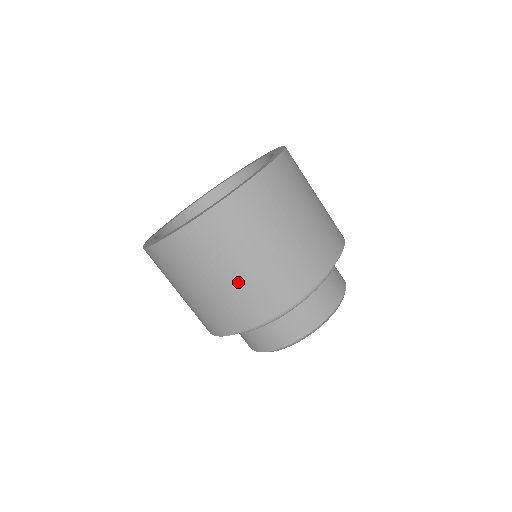
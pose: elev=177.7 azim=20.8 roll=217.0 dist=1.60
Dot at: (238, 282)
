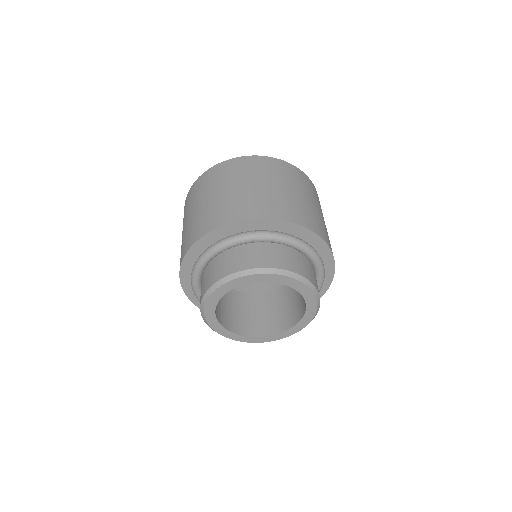
Dot at: (239, 193)
